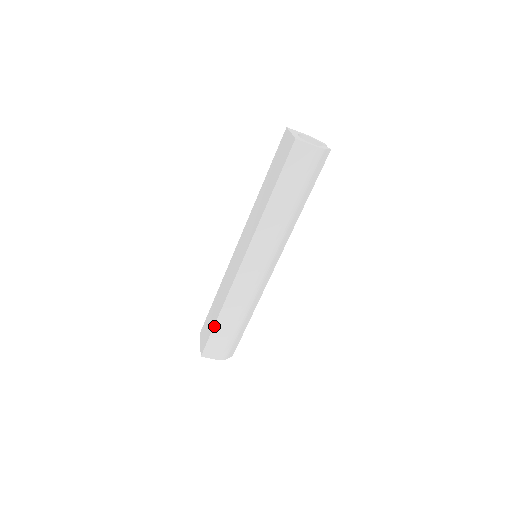
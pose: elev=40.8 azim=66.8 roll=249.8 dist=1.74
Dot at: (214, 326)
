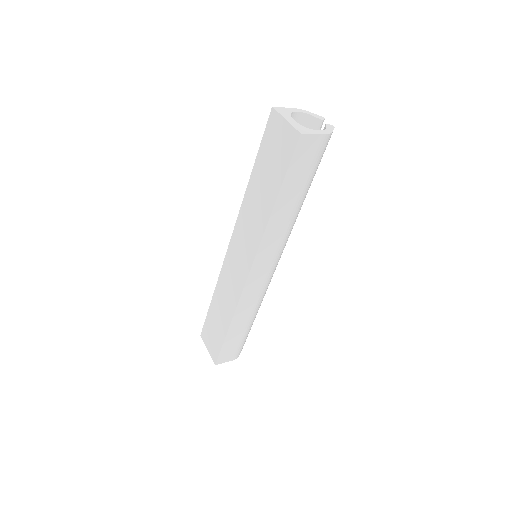
Dot at: (225, 337)
